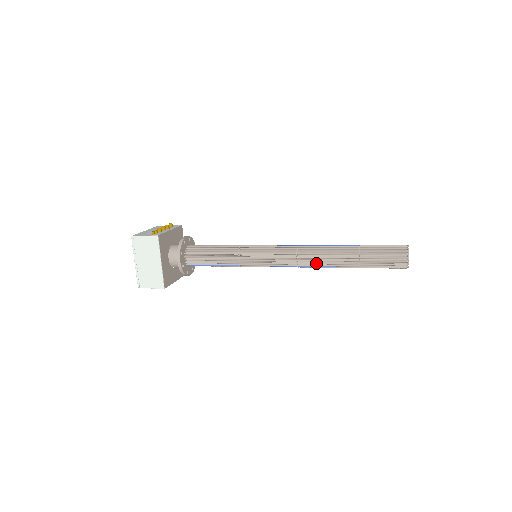
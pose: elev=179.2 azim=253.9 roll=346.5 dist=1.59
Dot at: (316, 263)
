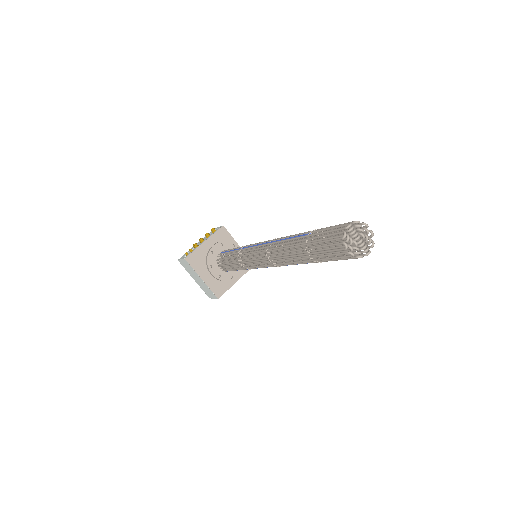
Dot at: (285, 263)
